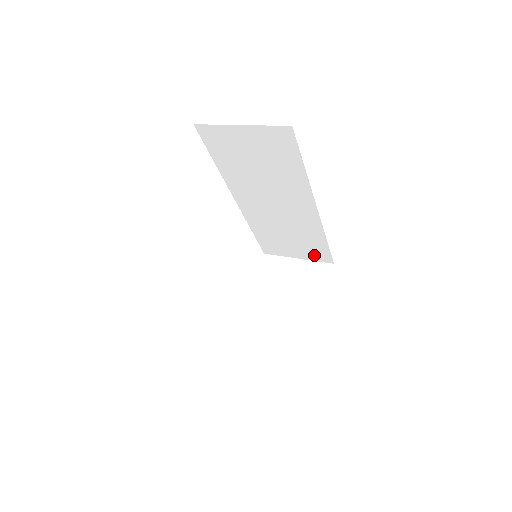
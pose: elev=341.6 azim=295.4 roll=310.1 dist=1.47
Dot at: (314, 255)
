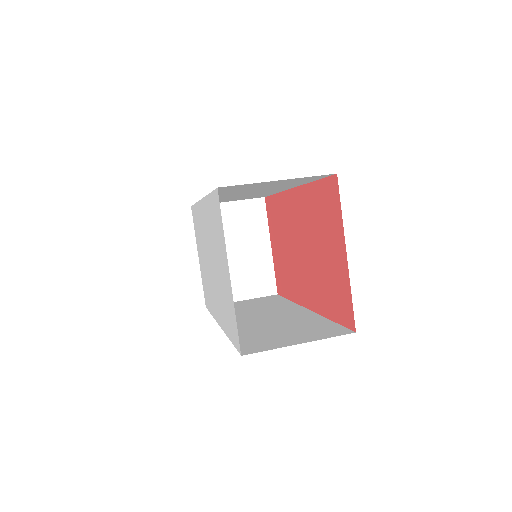
Dot at: (250, 198)
